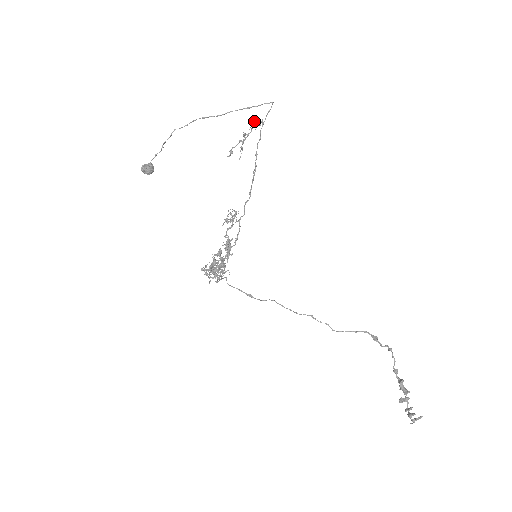
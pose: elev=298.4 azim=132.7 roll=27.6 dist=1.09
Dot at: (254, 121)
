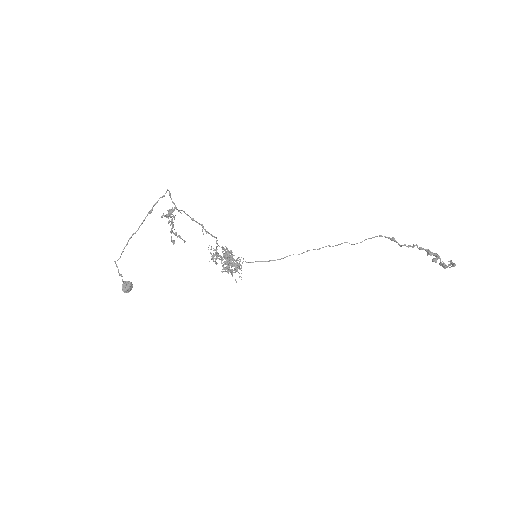
Dot at: (167, 216)
